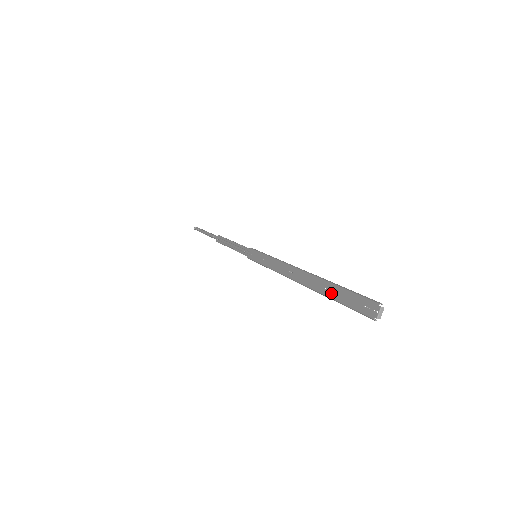
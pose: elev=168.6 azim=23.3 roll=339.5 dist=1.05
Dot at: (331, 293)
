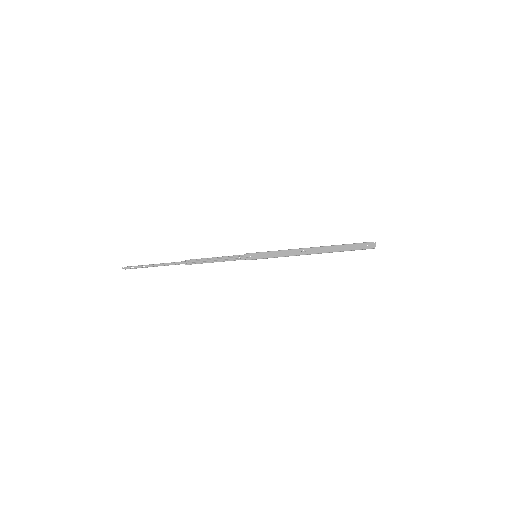
Dot at: (343, 249)
